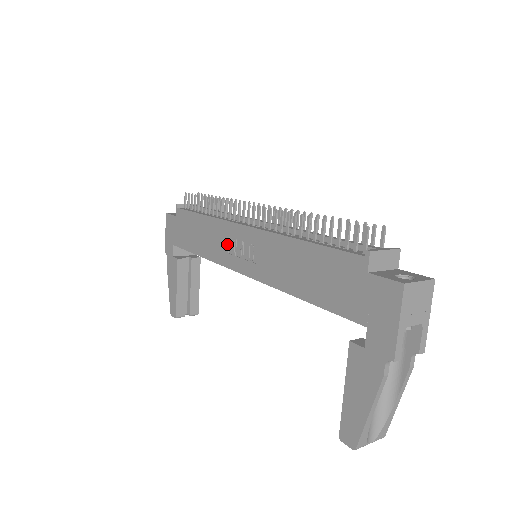
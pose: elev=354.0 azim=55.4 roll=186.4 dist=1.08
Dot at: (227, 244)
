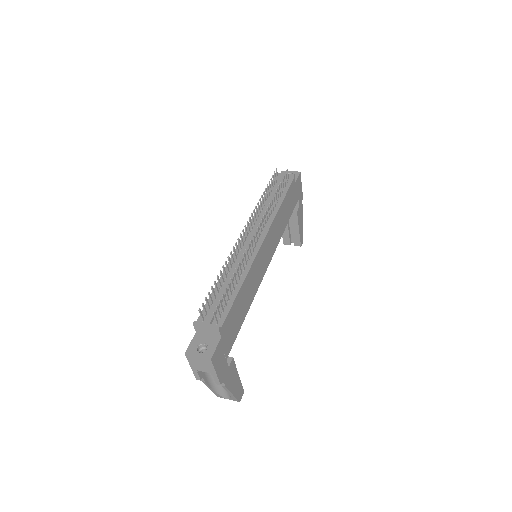
Dot at: occluded
